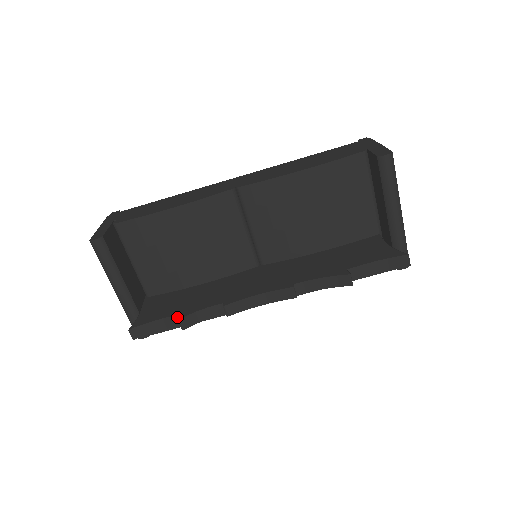
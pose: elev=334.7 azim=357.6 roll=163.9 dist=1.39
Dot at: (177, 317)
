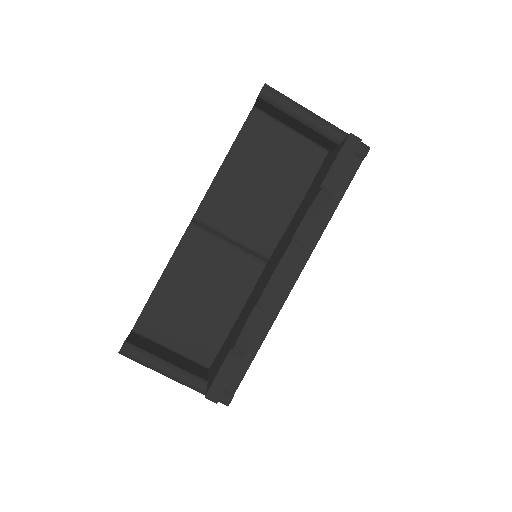
Dot at: (232, 351)
